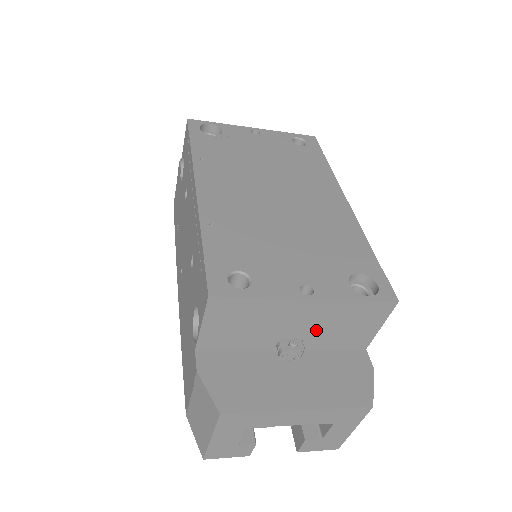
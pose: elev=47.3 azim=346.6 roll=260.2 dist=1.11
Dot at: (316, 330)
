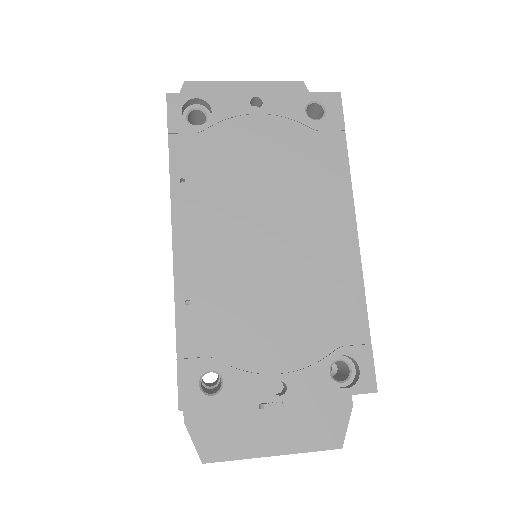
Dot at: occluded
